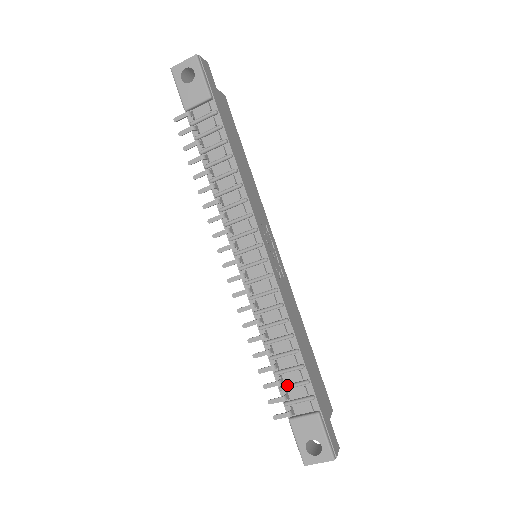
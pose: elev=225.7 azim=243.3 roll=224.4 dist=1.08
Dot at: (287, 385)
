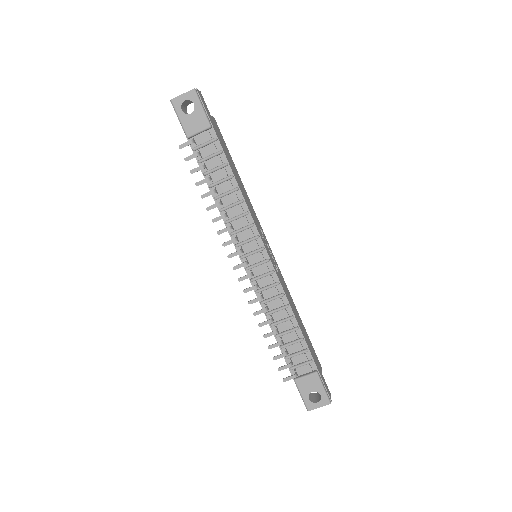
Dot at: (291, 355)
